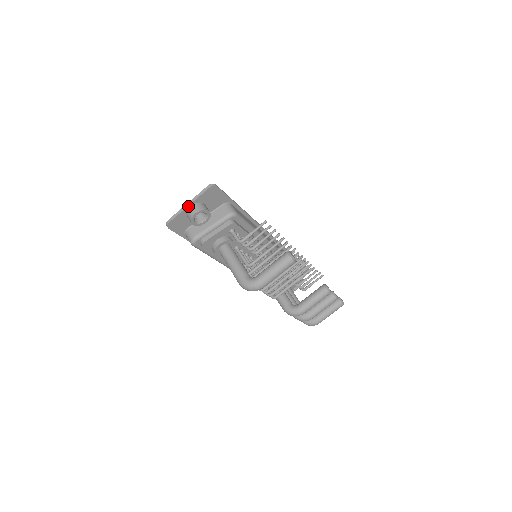
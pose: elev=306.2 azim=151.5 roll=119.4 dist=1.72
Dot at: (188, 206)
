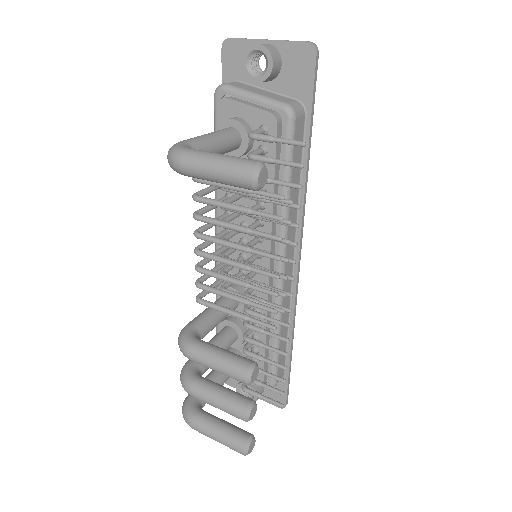
Dot at: (265, 40)
